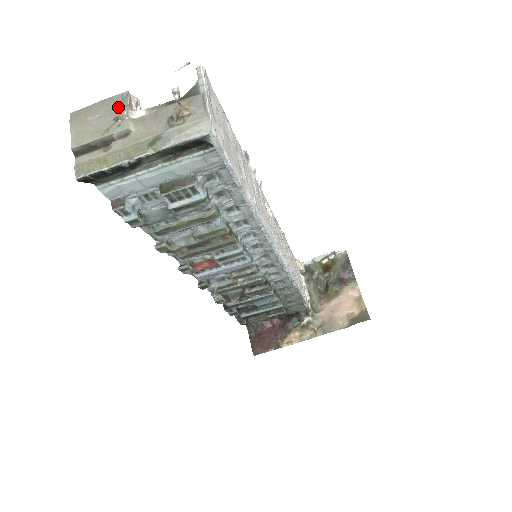
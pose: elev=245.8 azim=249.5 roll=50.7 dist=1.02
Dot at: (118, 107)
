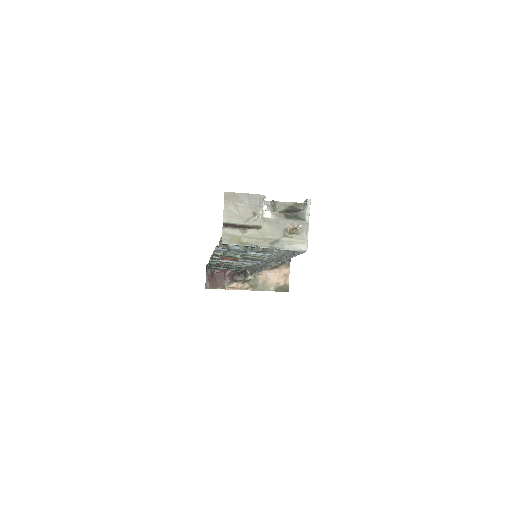
Dot at: (257, 205)
